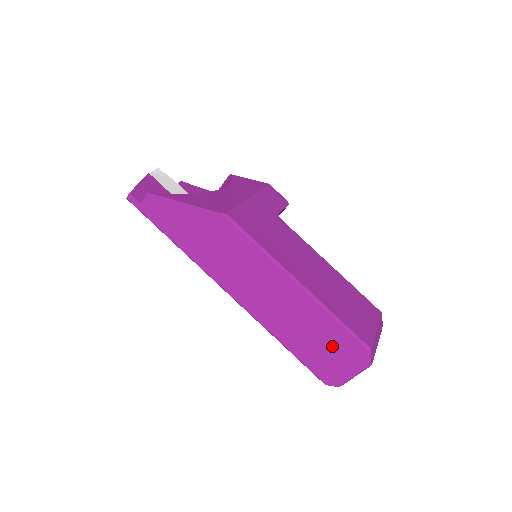
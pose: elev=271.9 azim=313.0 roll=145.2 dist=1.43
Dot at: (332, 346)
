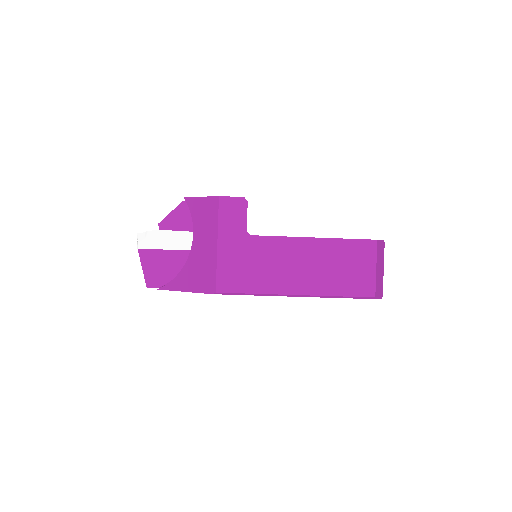
Dot at: occluded
